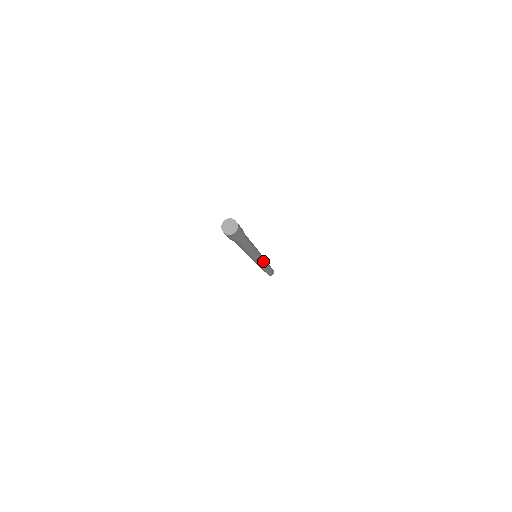
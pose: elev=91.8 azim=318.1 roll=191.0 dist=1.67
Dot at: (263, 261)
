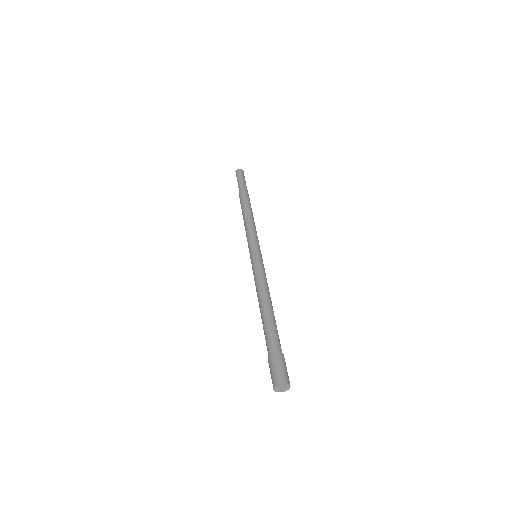
Dot at: (256, 236)
